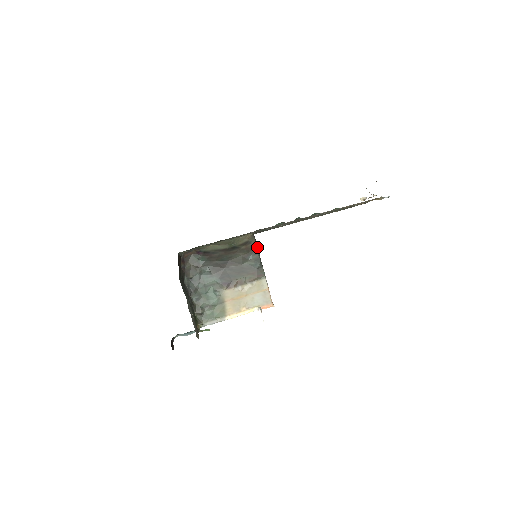
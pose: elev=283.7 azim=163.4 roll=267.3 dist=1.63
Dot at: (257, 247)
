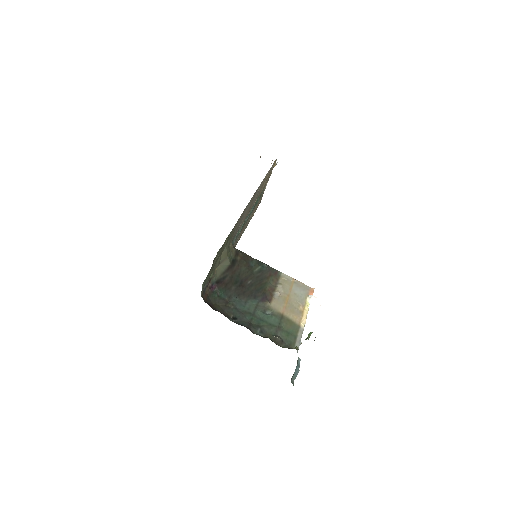
Dot at: (246, 254)
